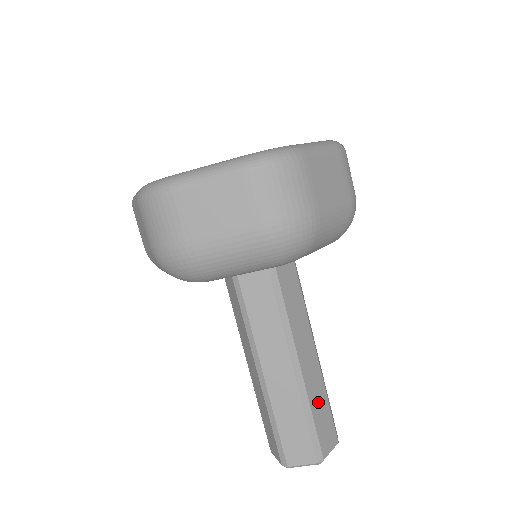
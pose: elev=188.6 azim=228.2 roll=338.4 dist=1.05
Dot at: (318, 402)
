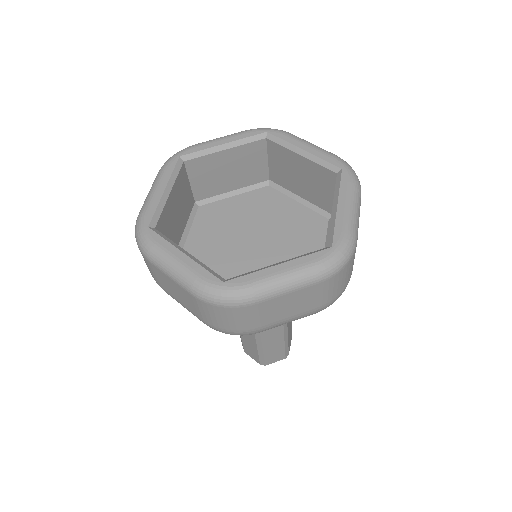
Dot at: (289, 328)
